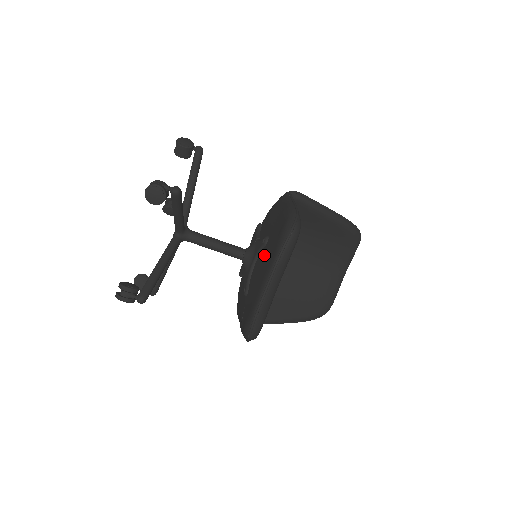
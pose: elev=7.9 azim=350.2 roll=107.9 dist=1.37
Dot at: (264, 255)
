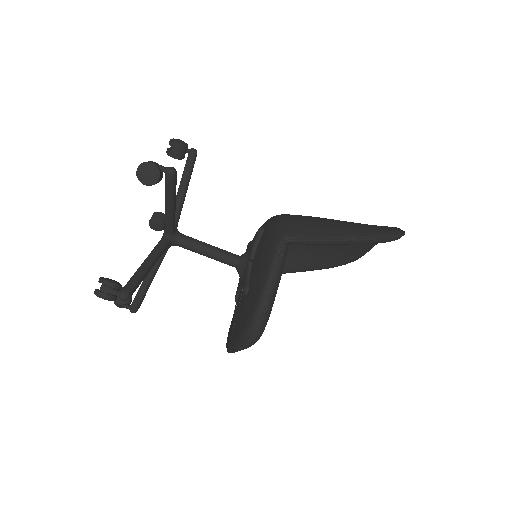
Dot at: (240, 308)
